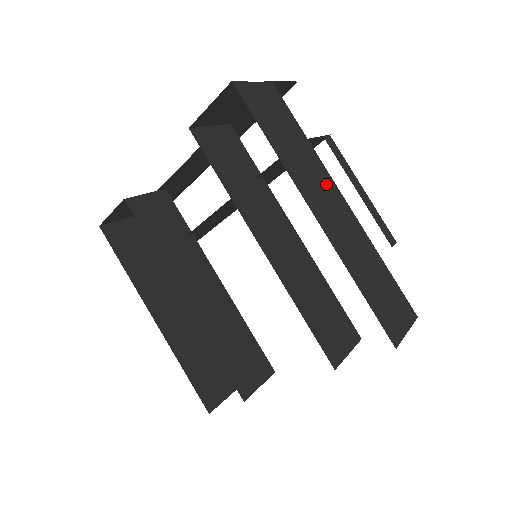
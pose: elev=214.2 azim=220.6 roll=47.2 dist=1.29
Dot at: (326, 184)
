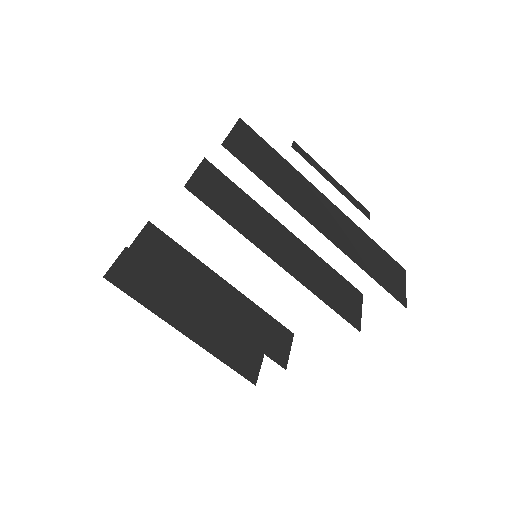
Dot at: (315, 196)
